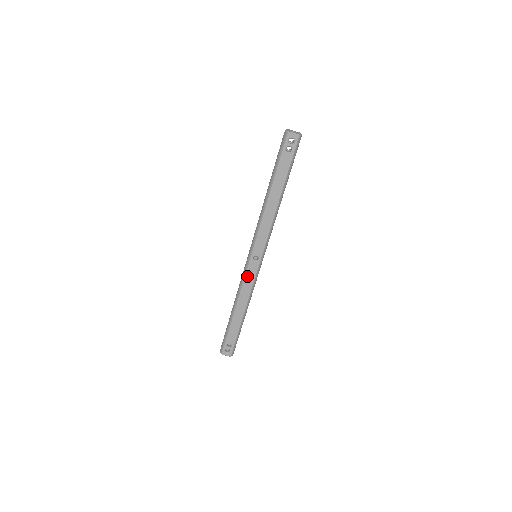
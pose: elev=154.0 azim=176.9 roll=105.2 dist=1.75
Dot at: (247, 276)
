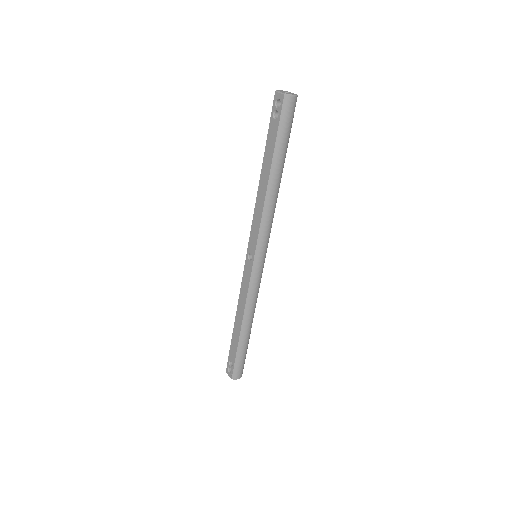
Dot at: (244, 278)
